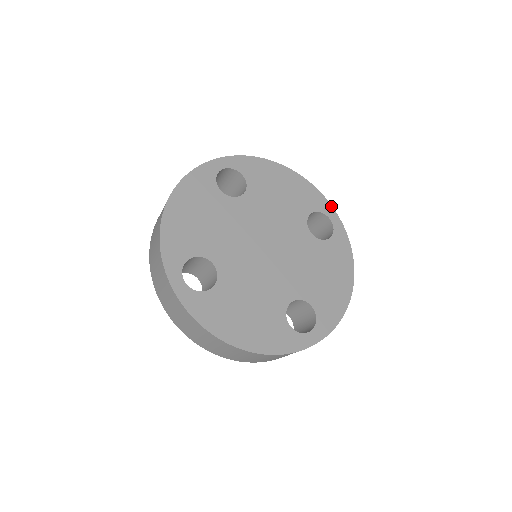
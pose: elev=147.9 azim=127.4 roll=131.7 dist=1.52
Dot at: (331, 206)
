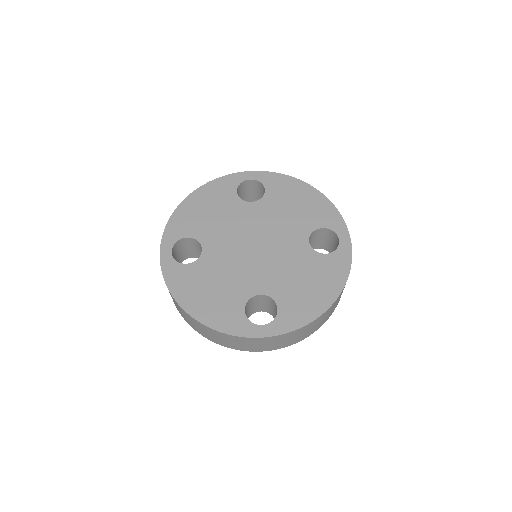
Dot at: (346, 227)
